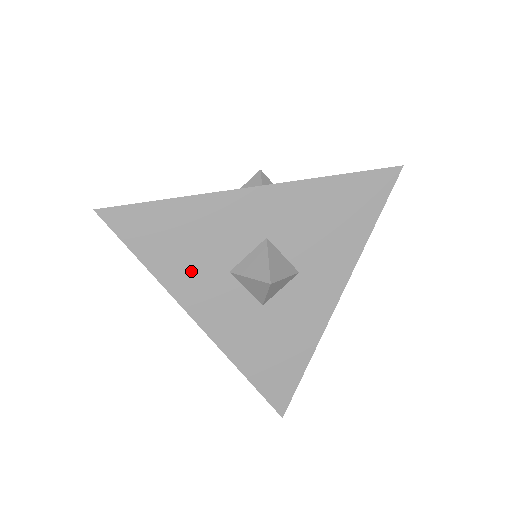
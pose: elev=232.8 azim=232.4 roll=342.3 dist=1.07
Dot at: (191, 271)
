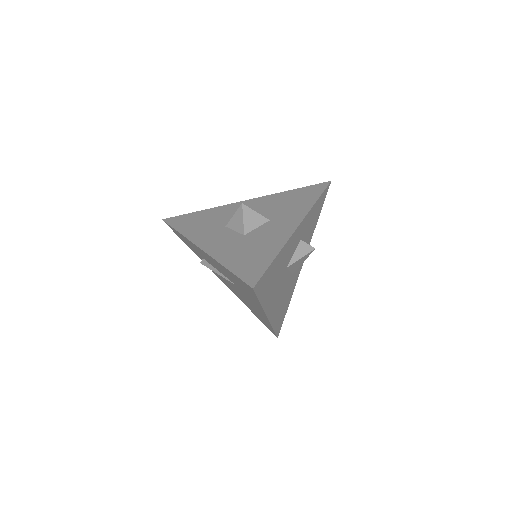
Dot at: (203, 230)
